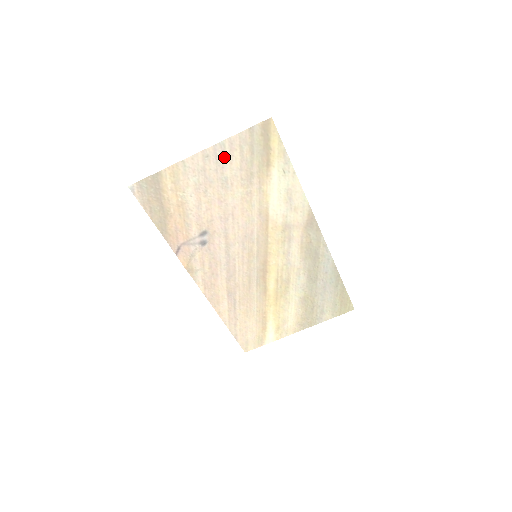
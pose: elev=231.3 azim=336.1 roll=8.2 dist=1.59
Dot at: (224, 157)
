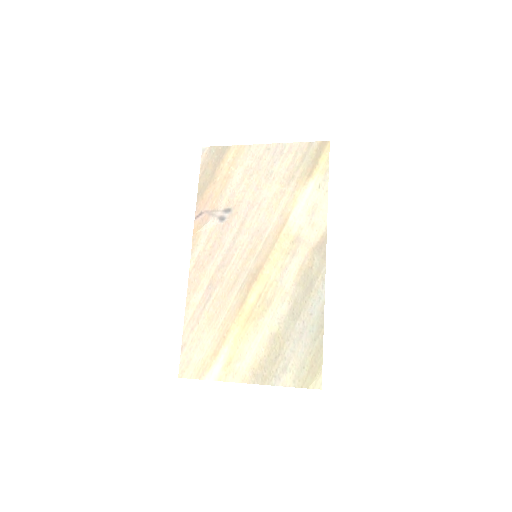
Dot at: (280, 155)
